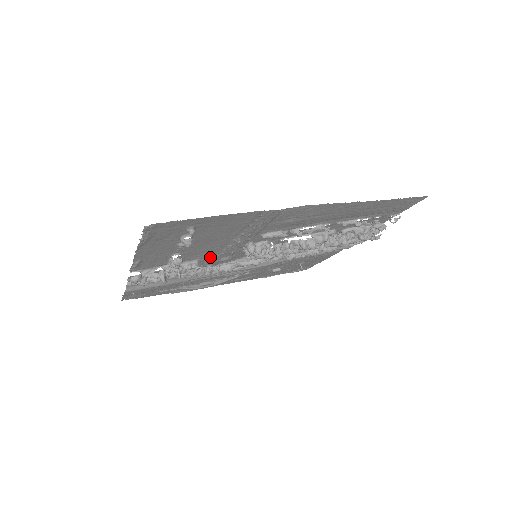
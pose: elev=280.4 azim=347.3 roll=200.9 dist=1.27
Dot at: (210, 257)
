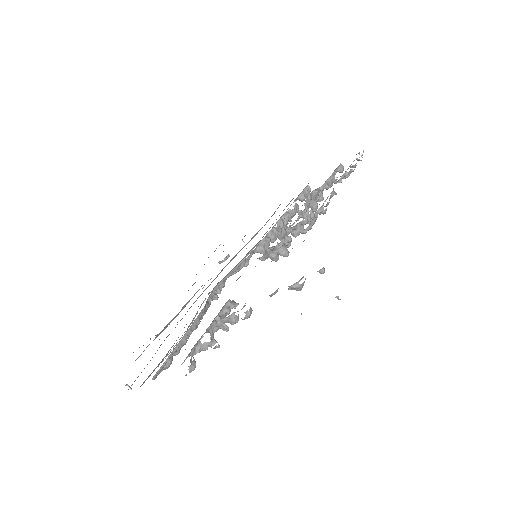
Dot at: occluded
